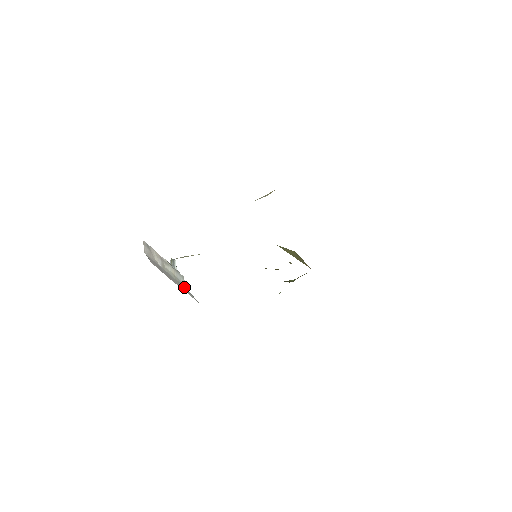
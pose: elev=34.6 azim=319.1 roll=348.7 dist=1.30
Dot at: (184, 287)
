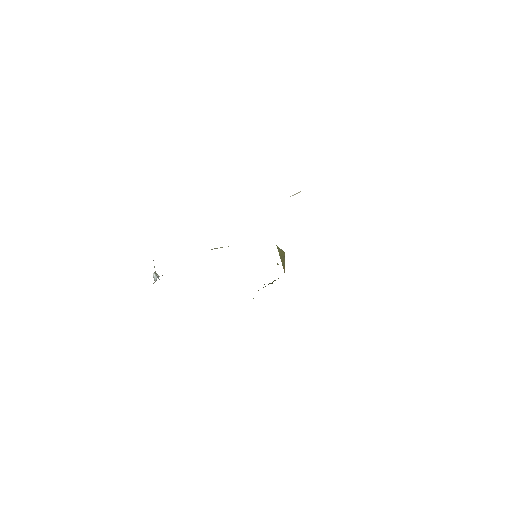
Dot at: occluded
